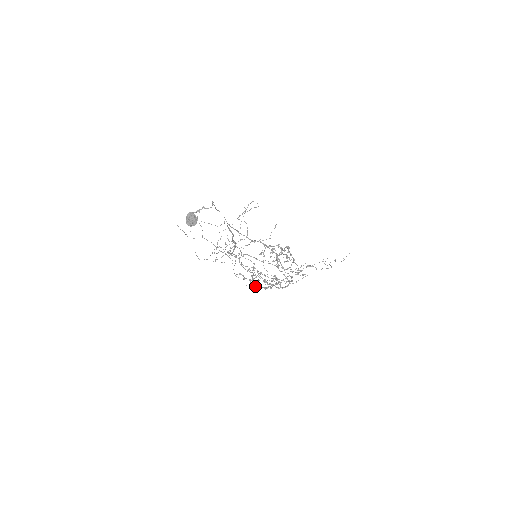
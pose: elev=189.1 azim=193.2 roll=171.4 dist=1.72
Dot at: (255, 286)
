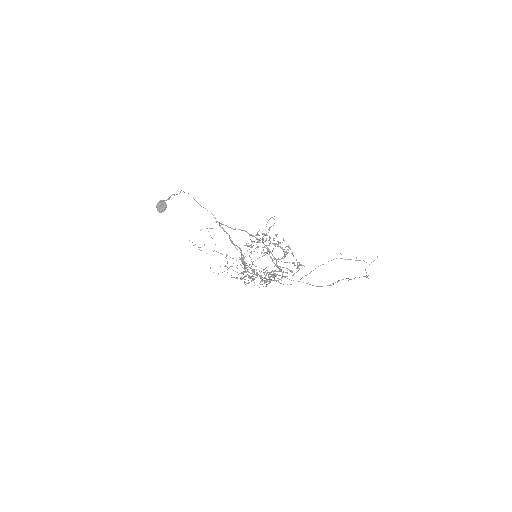
Dot at: (248, 282)
